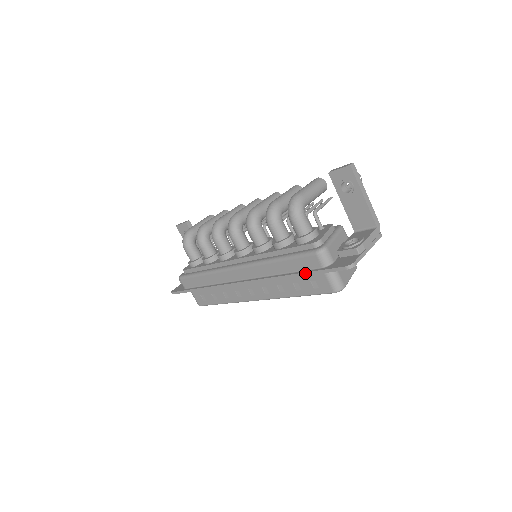
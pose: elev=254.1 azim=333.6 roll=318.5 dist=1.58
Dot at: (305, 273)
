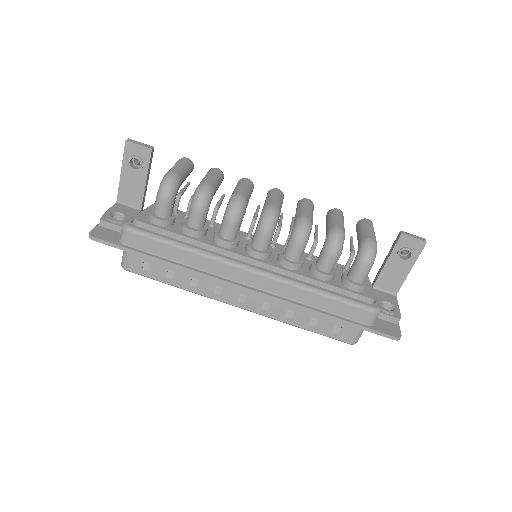
Dot at: (347, 322)
